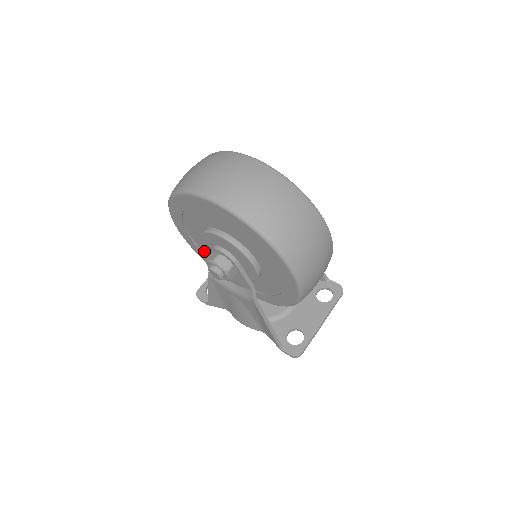
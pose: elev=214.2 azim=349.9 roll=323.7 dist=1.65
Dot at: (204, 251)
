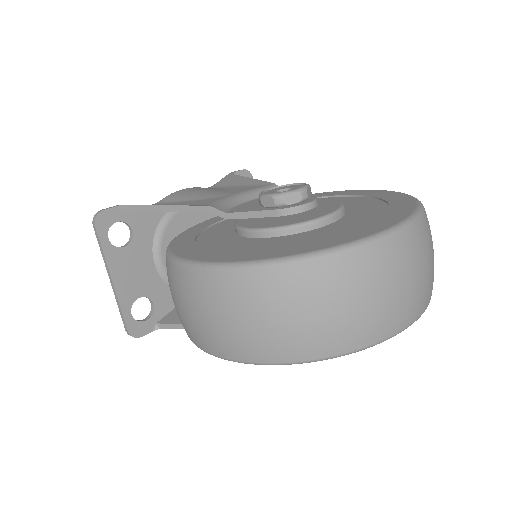
Dot at: occluded
